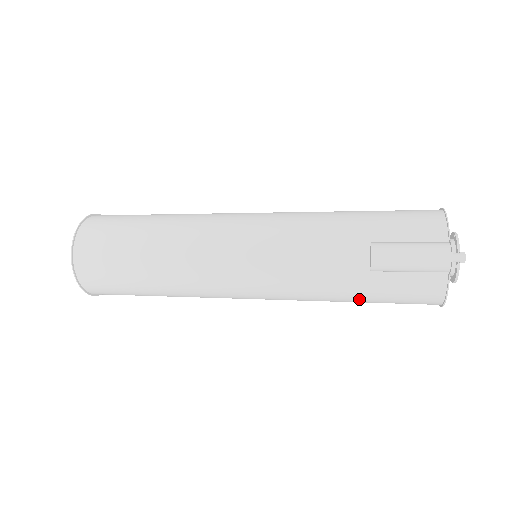
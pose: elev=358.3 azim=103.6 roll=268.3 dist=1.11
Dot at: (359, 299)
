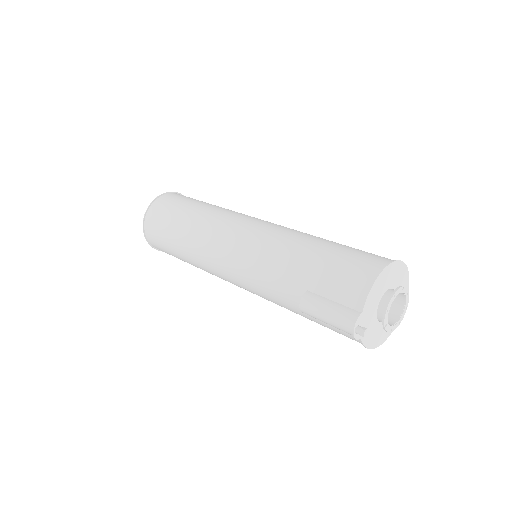
Dot at: occluded
